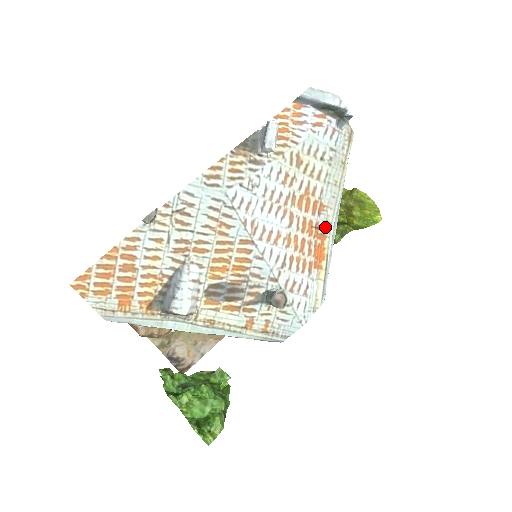
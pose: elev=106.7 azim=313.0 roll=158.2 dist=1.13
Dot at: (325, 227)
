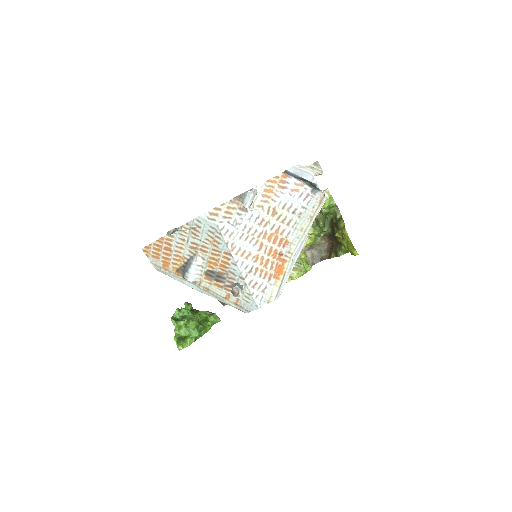
Dot at: (287, 255)
